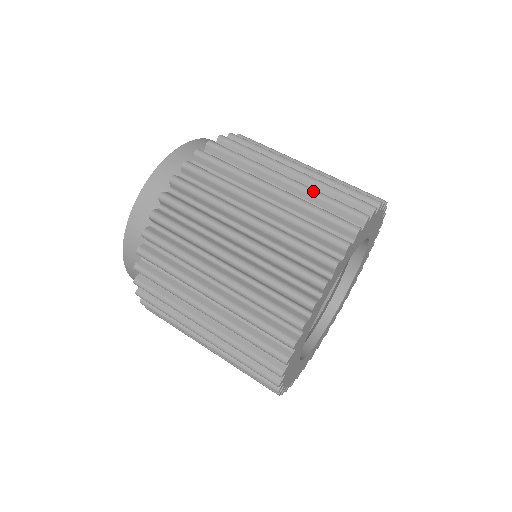
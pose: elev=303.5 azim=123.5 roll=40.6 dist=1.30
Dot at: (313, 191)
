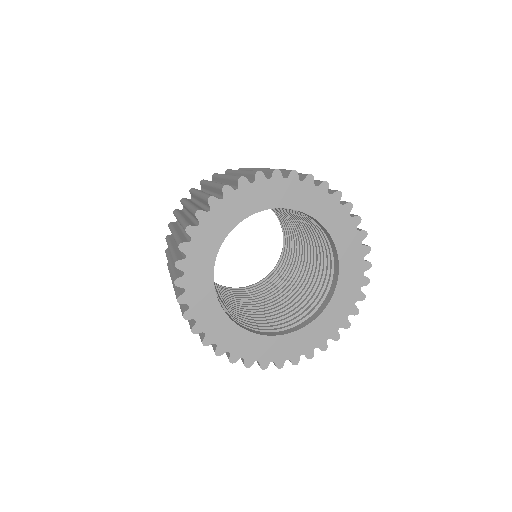
Dot at: (229, 176)
